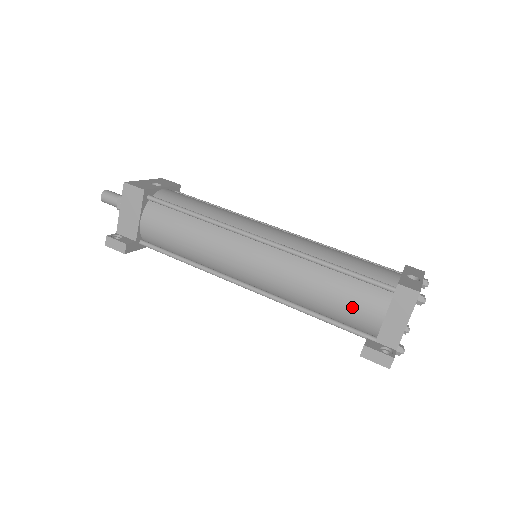
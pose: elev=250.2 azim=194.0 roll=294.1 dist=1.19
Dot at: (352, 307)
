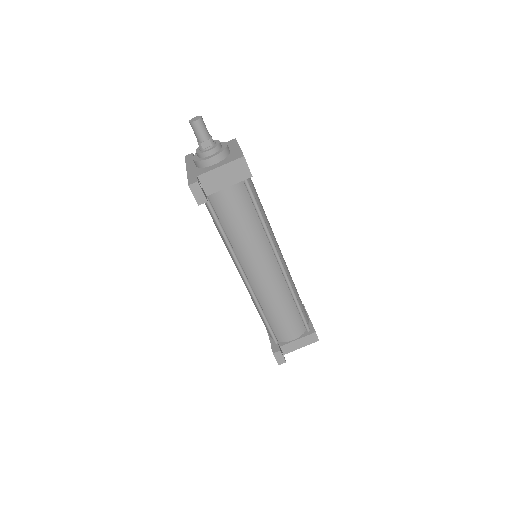
Dot at: (287, 327)
